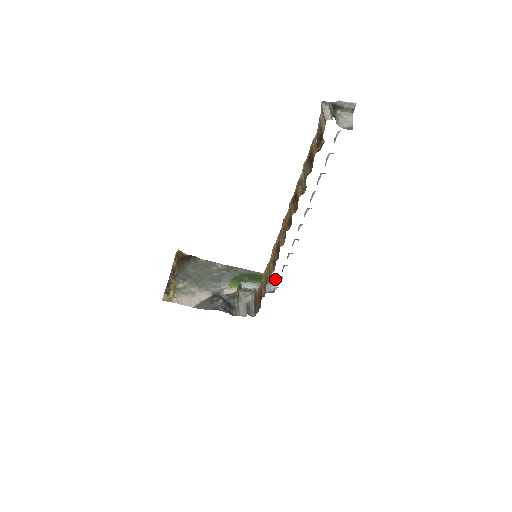
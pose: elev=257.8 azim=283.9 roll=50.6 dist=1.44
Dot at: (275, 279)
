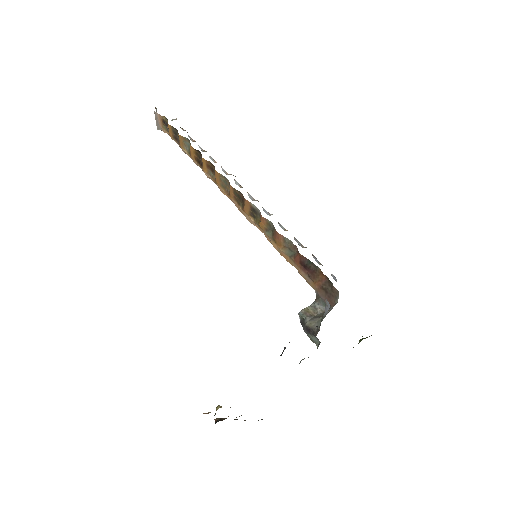
Dot at: occluded
